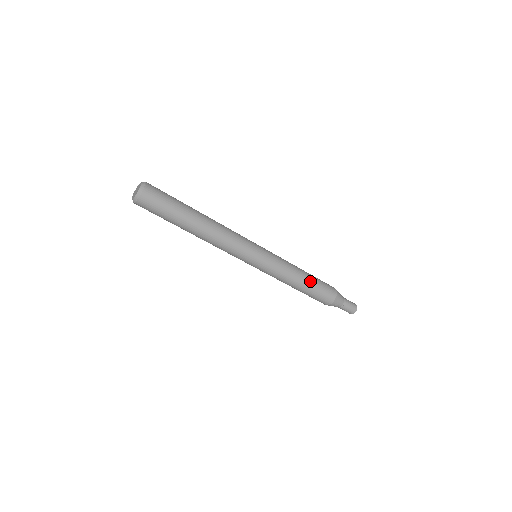
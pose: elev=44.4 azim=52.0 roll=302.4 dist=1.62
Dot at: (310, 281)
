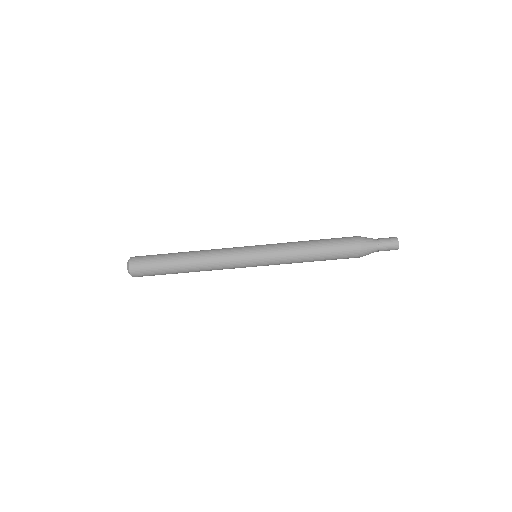
Dot at: (321, 256)
